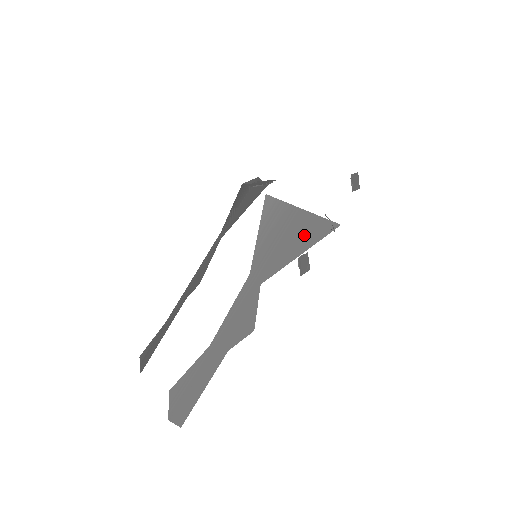
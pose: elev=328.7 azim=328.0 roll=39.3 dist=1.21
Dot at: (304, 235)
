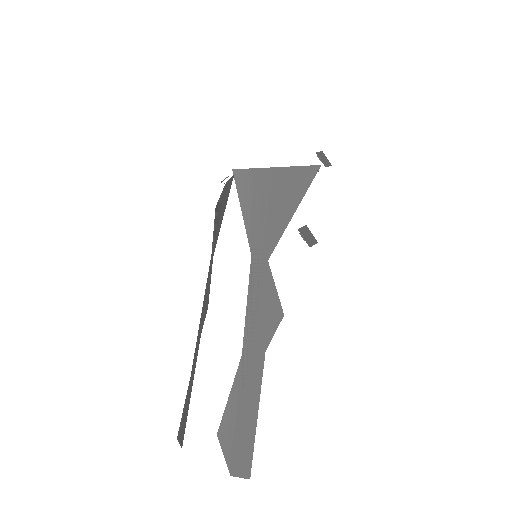
Dot at: (289, 191)
